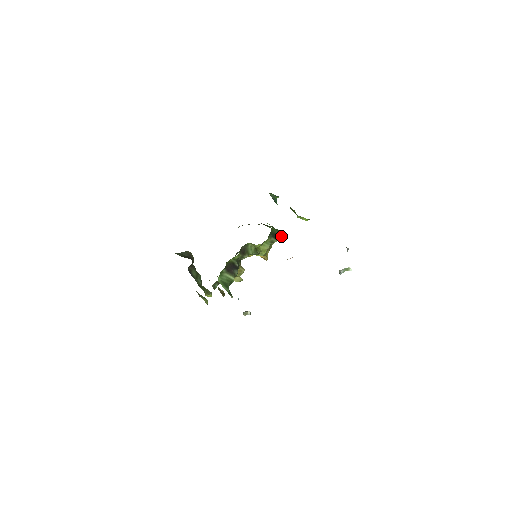
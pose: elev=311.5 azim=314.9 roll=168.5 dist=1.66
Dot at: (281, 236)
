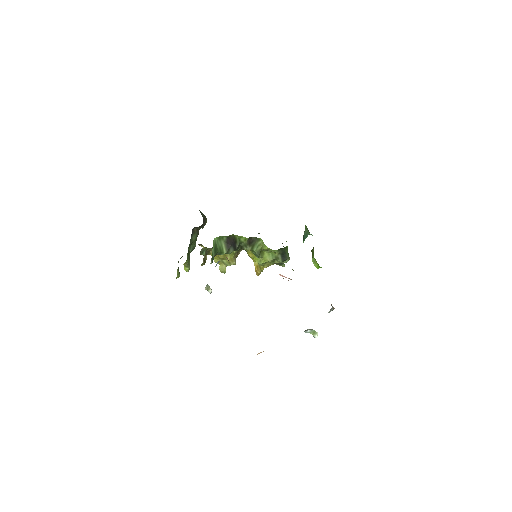
Dot at: (287, 261)
